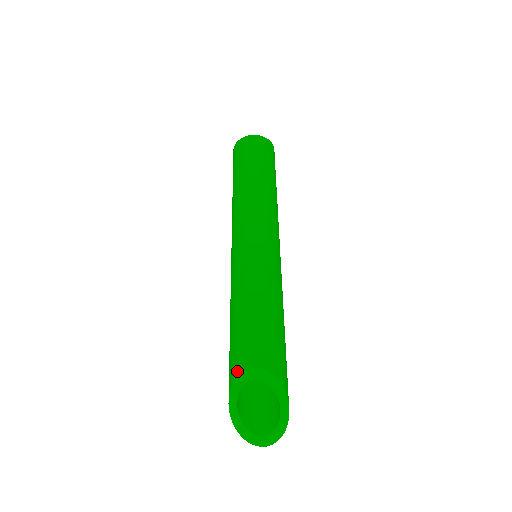
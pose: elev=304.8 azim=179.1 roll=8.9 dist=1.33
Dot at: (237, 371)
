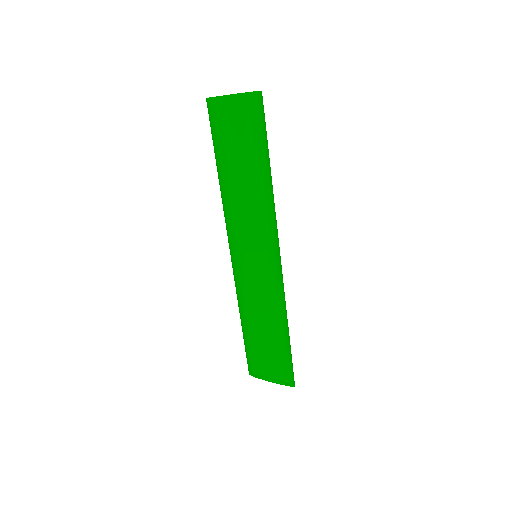
Dot at: (250, 371)
